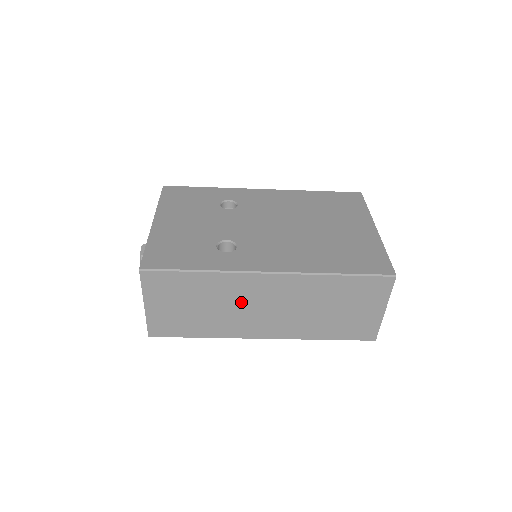
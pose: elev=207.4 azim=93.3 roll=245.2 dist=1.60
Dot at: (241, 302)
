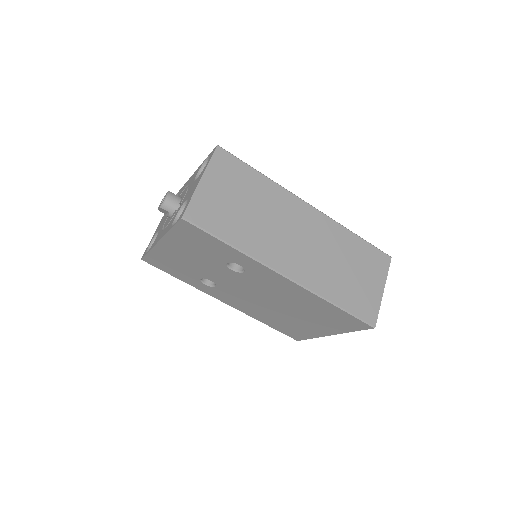
Dot at: (282, 222)
